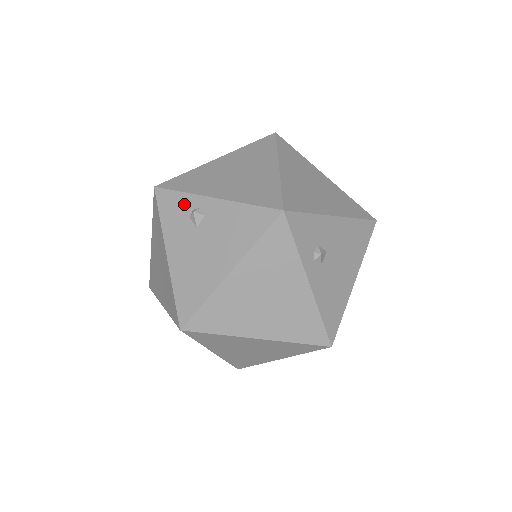
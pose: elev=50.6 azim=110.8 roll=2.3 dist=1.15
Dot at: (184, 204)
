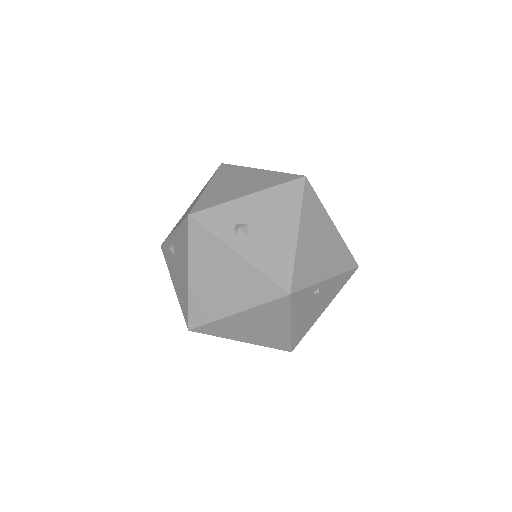
Dot at: (168, 247)
